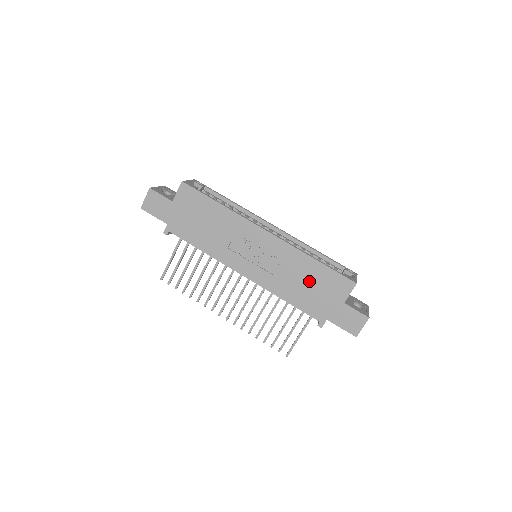
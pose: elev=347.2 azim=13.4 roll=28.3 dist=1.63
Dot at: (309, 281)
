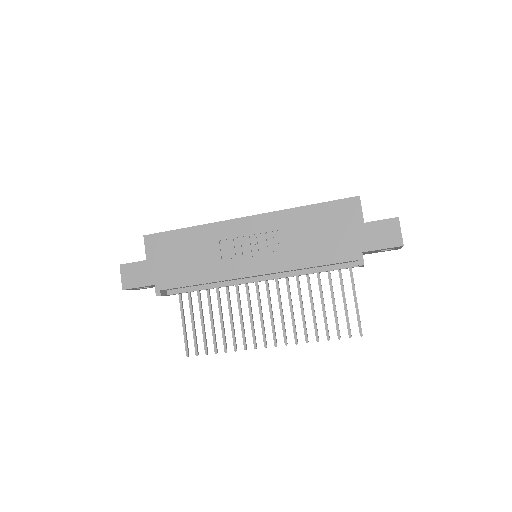
Dot at: (316, 230)
